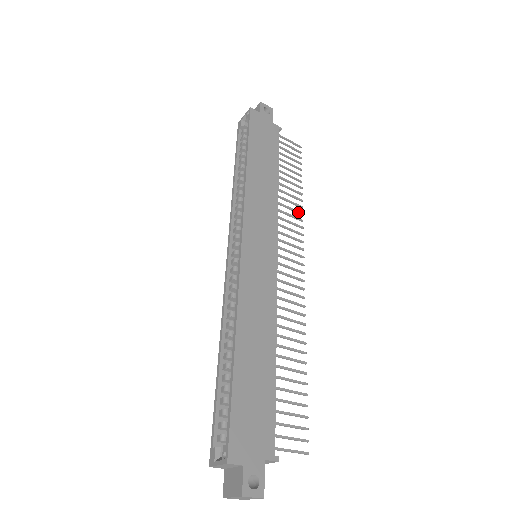
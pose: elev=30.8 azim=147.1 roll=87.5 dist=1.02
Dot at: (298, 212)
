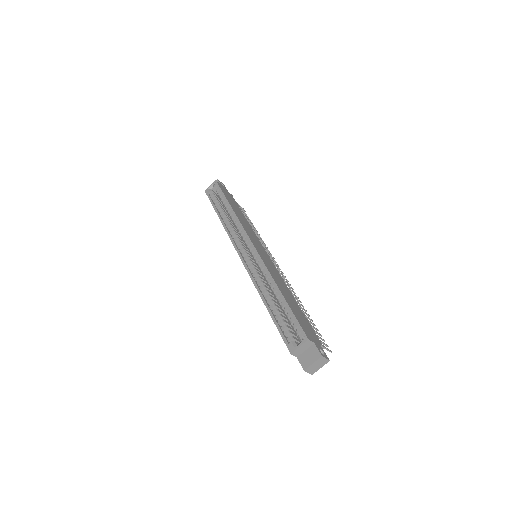
Dot at: (262, 240)
